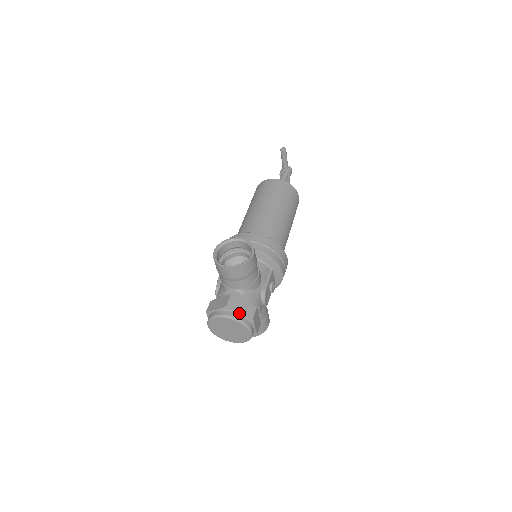
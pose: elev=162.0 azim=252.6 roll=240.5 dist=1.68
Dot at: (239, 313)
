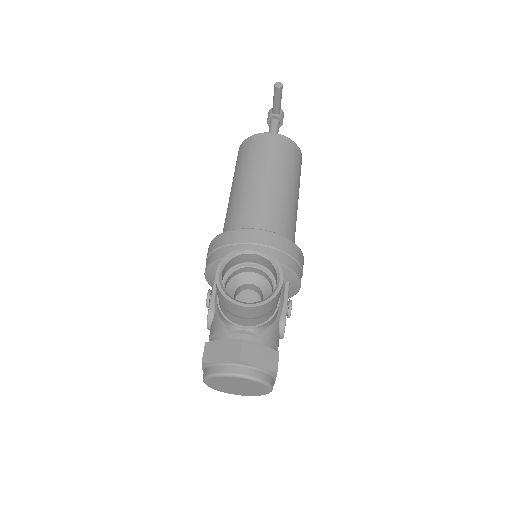
Dot at: (258, 368)
